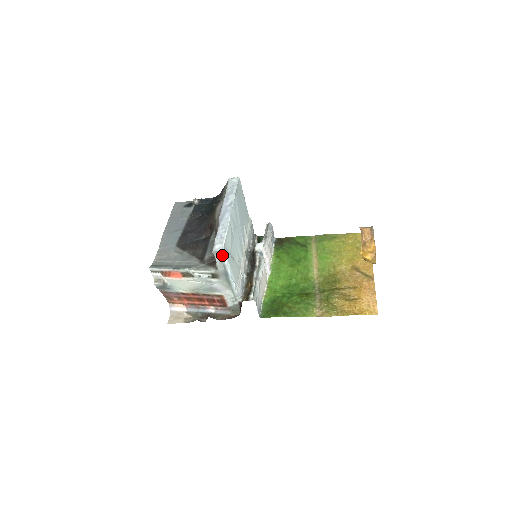
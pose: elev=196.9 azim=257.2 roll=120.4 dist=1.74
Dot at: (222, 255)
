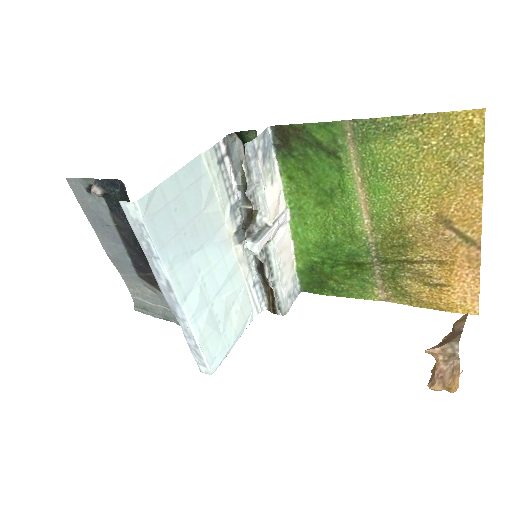
Dot at: (215, 367)
